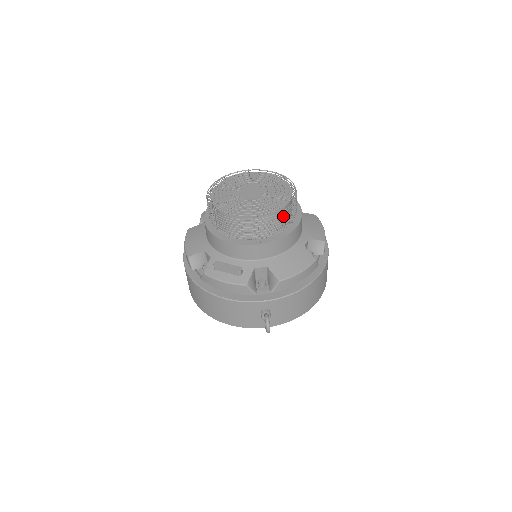
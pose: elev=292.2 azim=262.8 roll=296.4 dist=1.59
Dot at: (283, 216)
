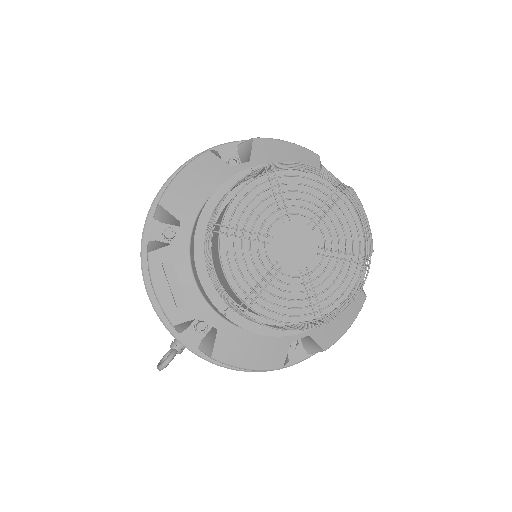
Dot at: occluded
